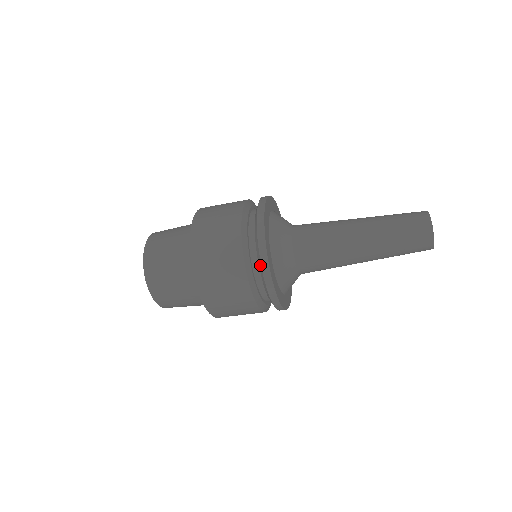
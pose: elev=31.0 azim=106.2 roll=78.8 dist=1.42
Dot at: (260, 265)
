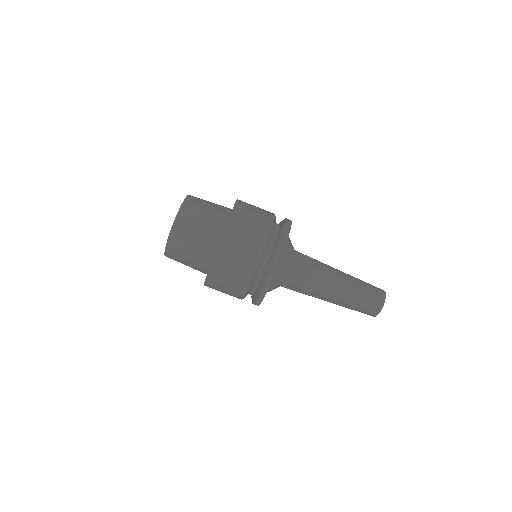
Dot at: (285, 221)
